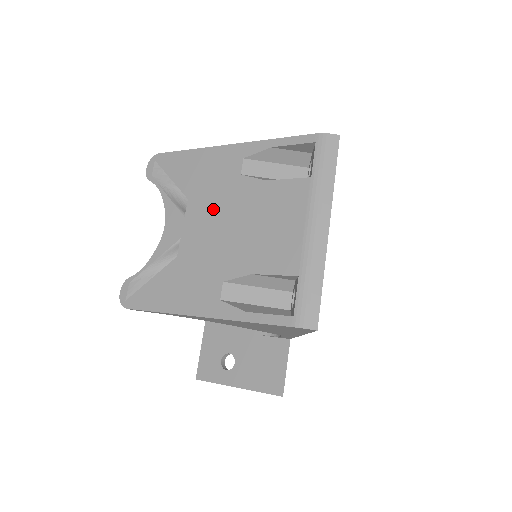
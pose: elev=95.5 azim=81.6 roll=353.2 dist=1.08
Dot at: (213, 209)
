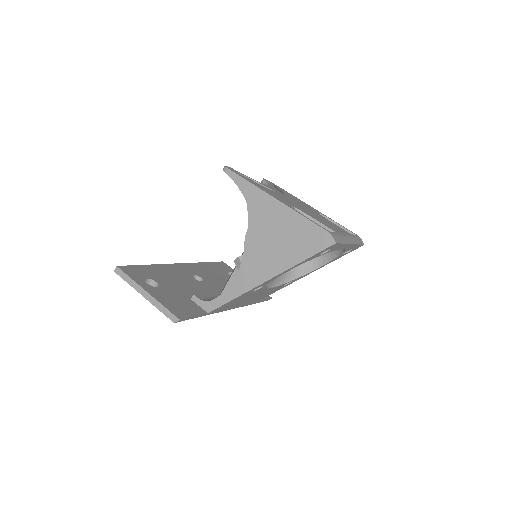
Dot at: (298, 203)
